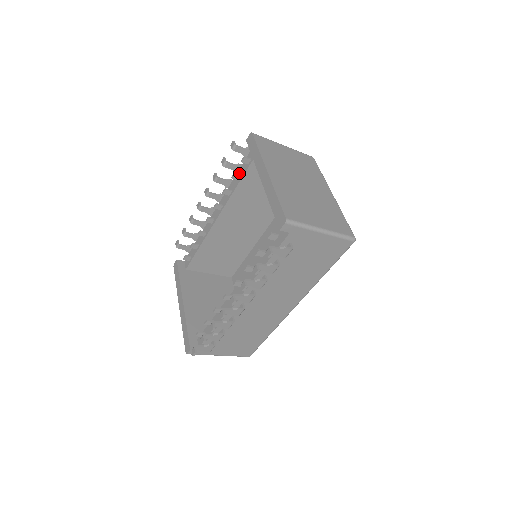
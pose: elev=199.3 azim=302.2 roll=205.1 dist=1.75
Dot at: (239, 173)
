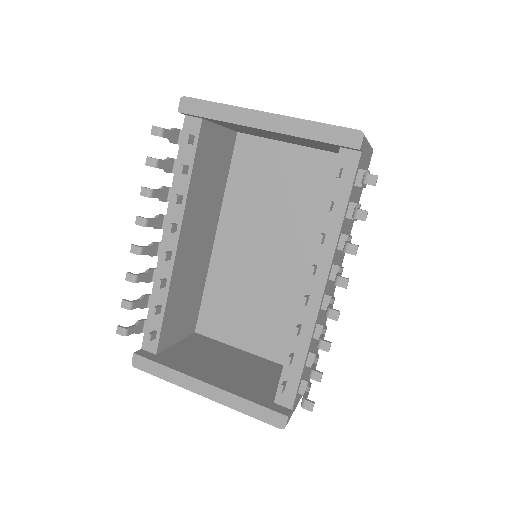
Dot at: occluded
